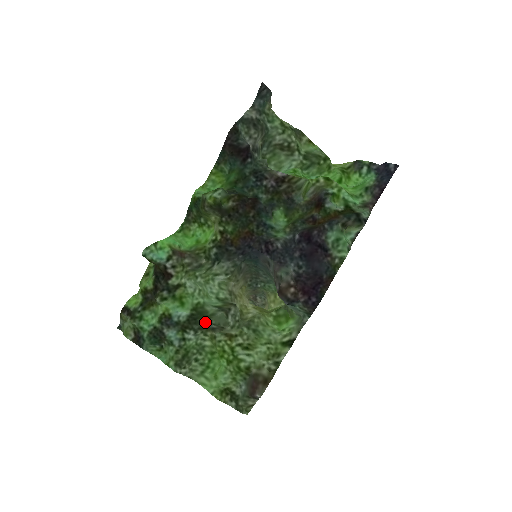
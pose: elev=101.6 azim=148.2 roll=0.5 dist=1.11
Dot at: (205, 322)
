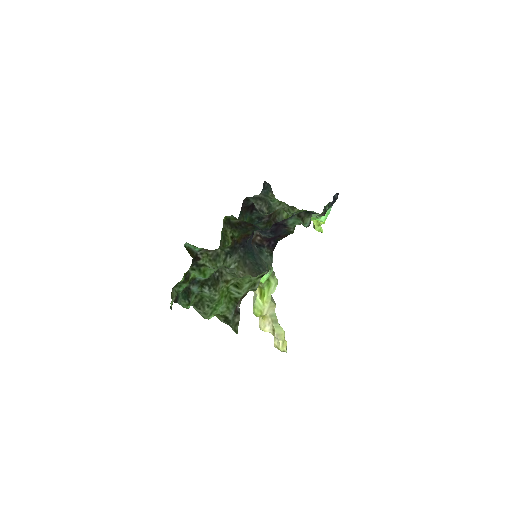
Dot at: (213, 274)
